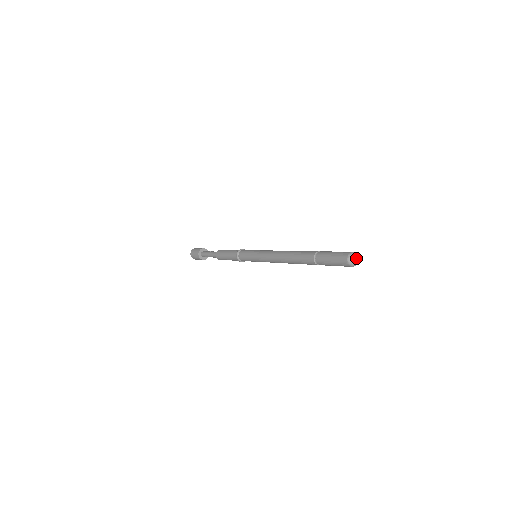
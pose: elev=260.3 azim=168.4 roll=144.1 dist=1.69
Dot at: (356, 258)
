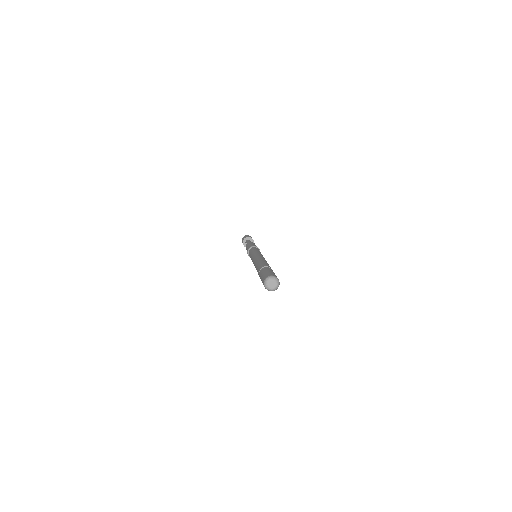
Dot at: (272, 282)
